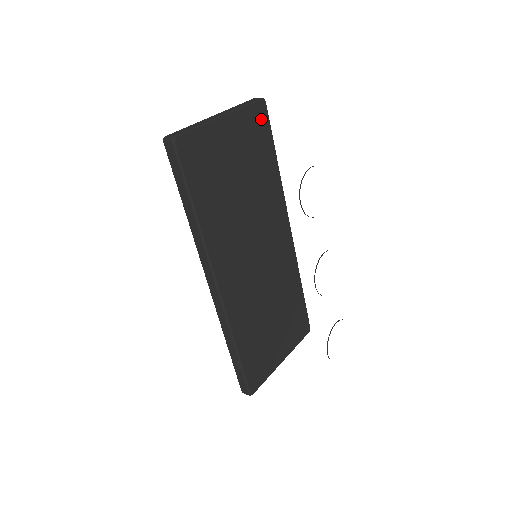
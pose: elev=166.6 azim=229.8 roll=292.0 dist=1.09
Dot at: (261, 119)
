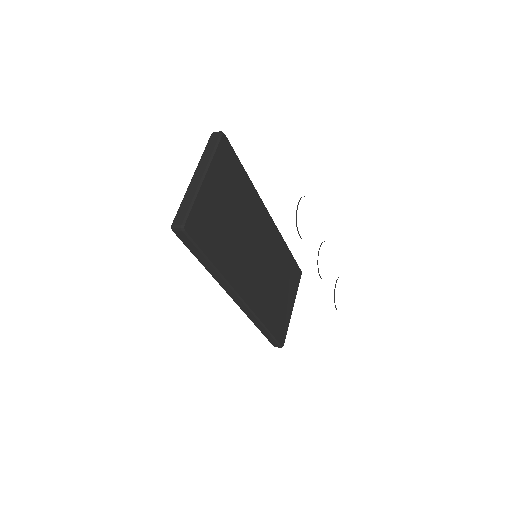
Dot at: (227, 152)
